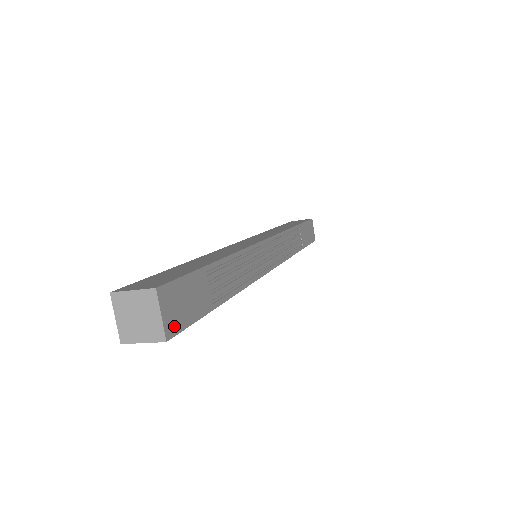
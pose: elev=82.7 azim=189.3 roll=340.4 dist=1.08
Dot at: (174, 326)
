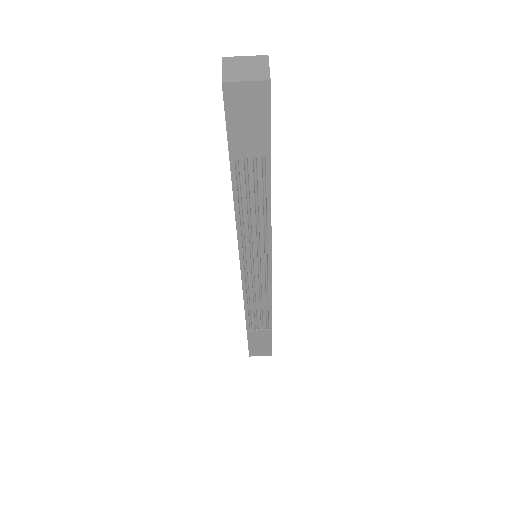
Dot at: (270, 90)
